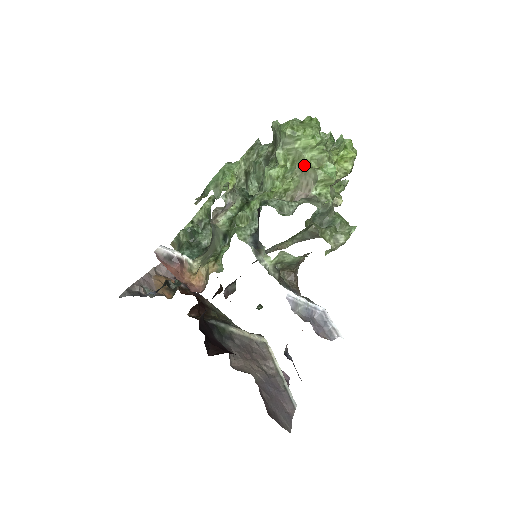
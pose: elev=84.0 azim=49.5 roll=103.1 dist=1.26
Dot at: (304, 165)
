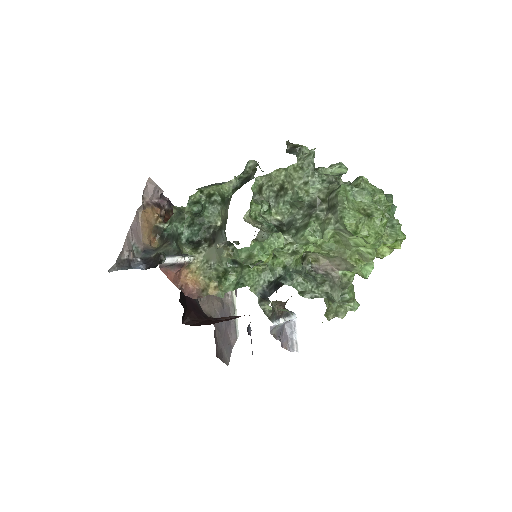
Dot at: (347, 255)
